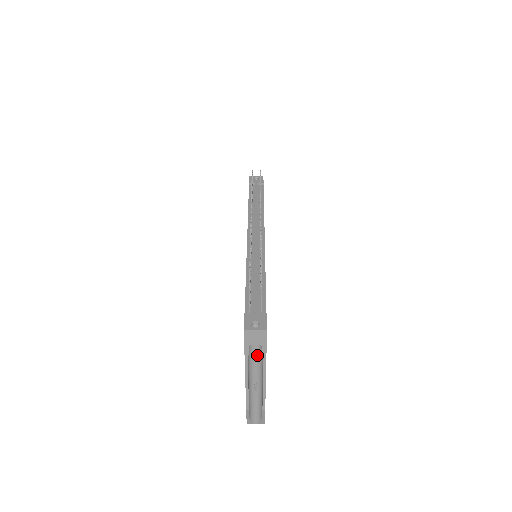
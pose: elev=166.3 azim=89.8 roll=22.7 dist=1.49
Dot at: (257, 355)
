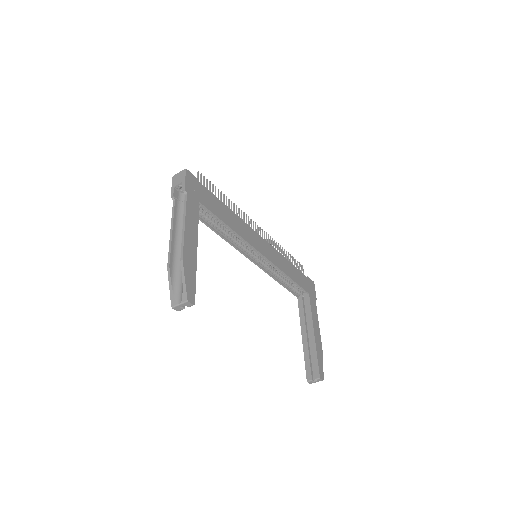
Dot at: occluded
